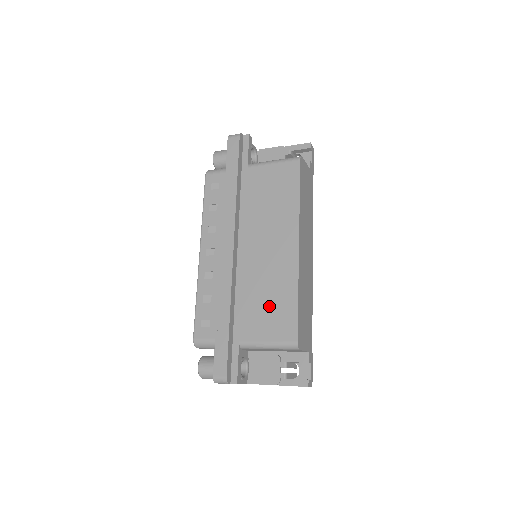
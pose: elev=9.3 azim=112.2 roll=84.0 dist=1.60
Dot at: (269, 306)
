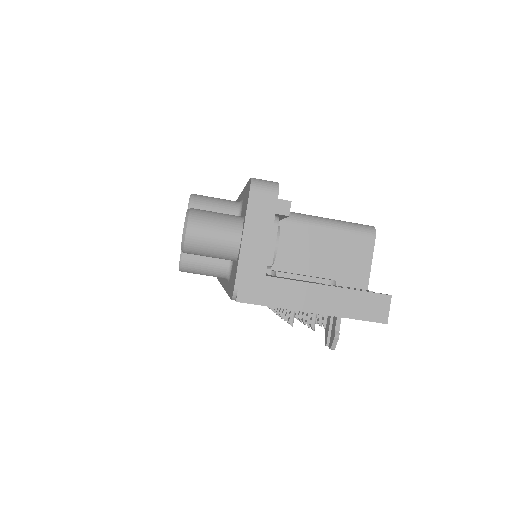
Dot at: occluded
